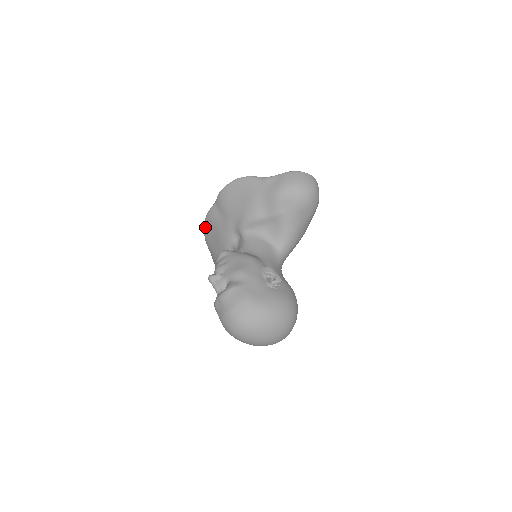
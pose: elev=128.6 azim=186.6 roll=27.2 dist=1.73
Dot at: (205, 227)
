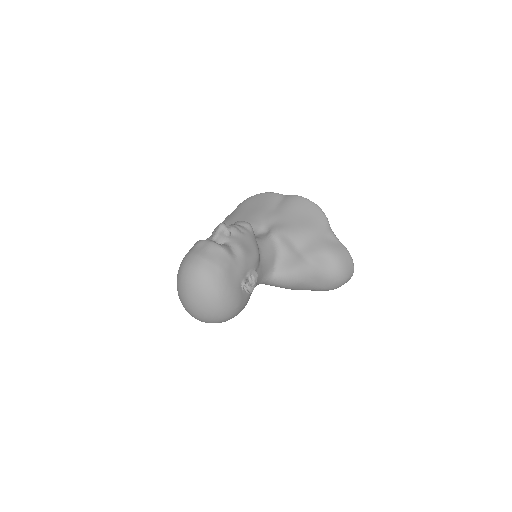
Dot at: (257, 196)
